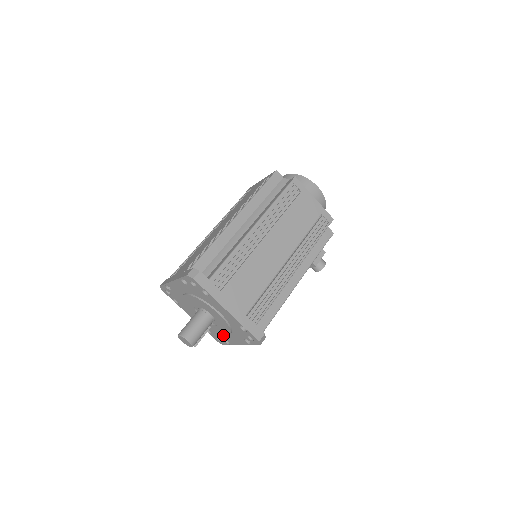
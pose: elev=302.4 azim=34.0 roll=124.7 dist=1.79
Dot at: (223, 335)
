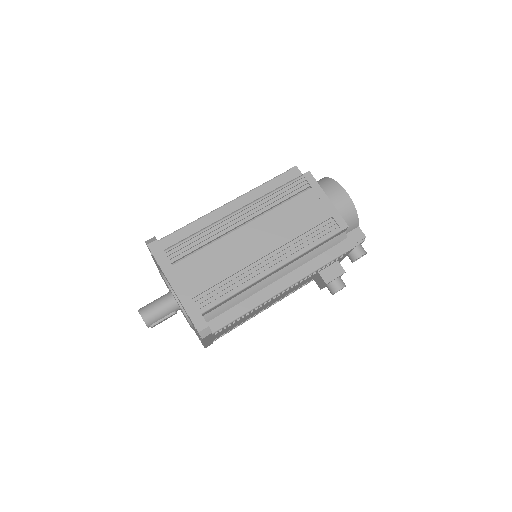
Dot at: (195, 331)
